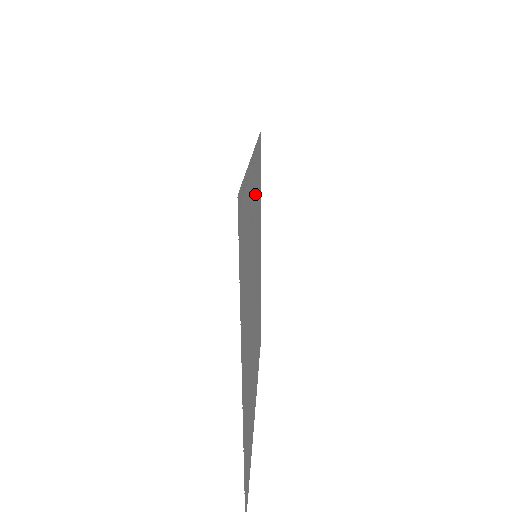
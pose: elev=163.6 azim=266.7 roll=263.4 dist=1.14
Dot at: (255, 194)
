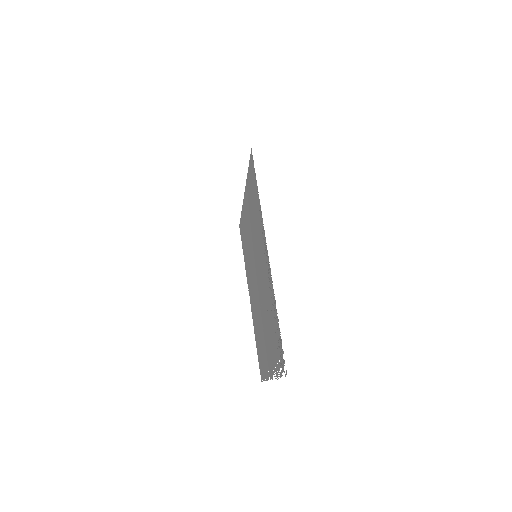
Dot at: (260, 242)
